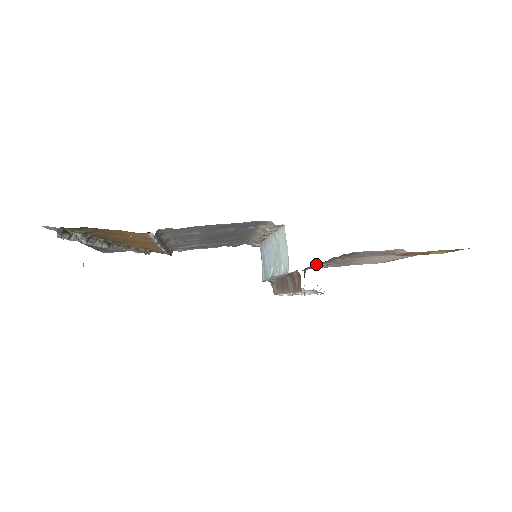
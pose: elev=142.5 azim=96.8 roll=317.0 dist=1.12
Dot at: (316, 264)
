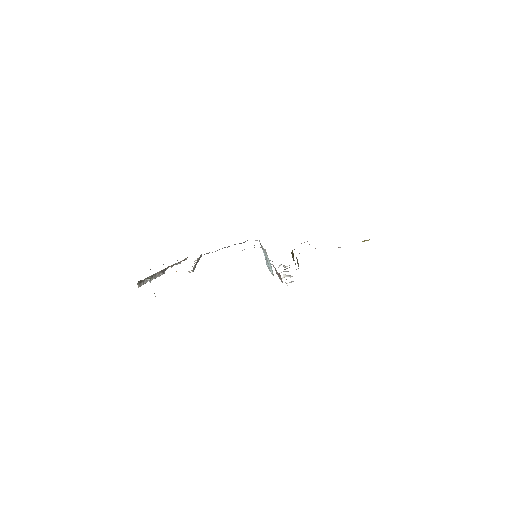
Dot at: occluded
